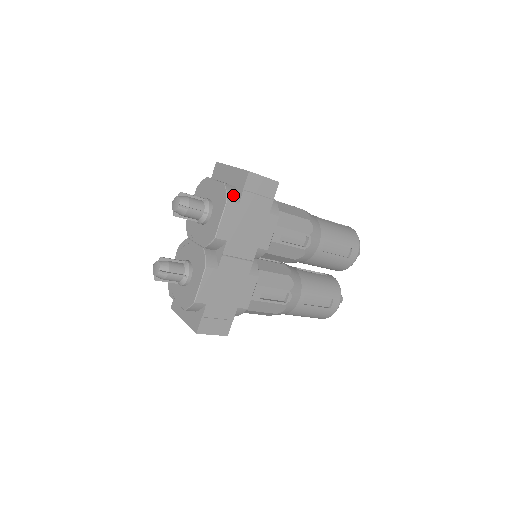
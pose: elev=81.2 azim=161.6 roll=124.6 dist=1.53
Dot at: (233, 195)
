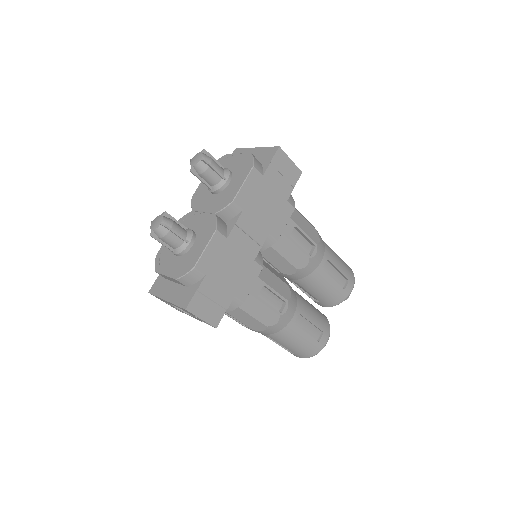
Dot at: (259, 165)
